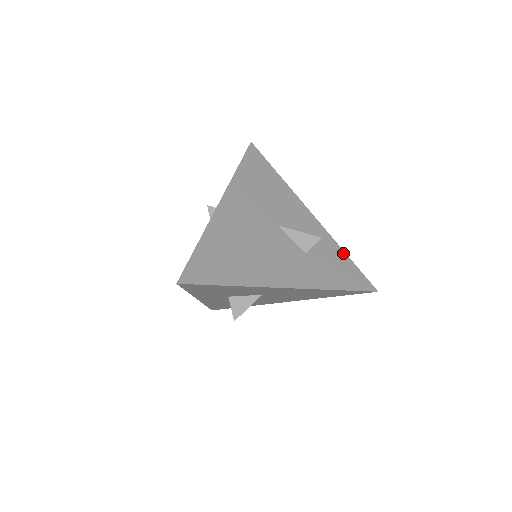
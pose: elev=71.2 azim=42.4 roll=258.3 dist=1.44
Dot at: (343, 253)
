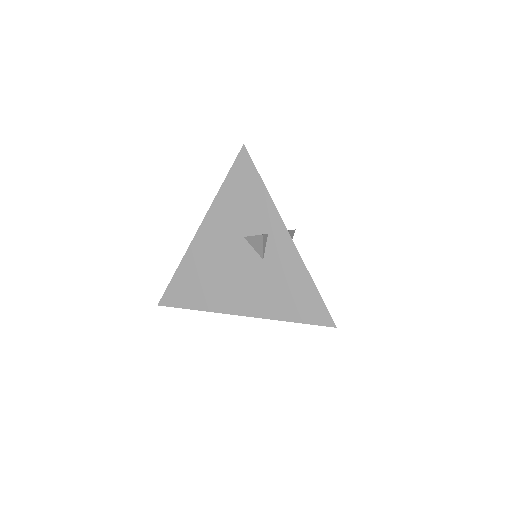
Dot at: occluded
